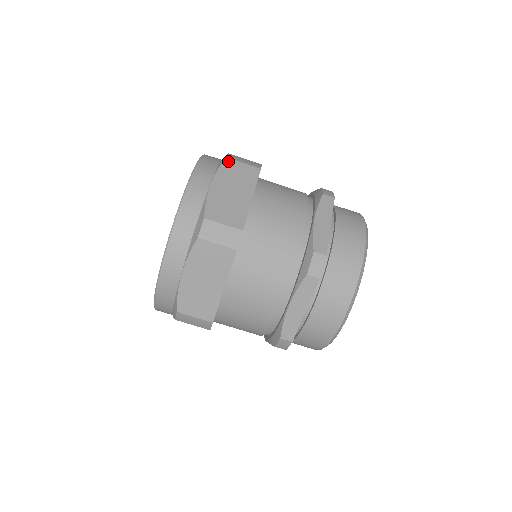
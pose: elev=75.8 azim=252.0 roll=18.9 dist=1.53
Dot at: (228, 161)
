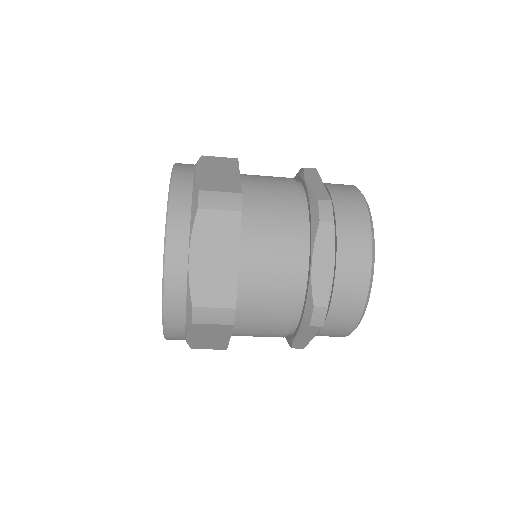
Dot at: (195, 325)
